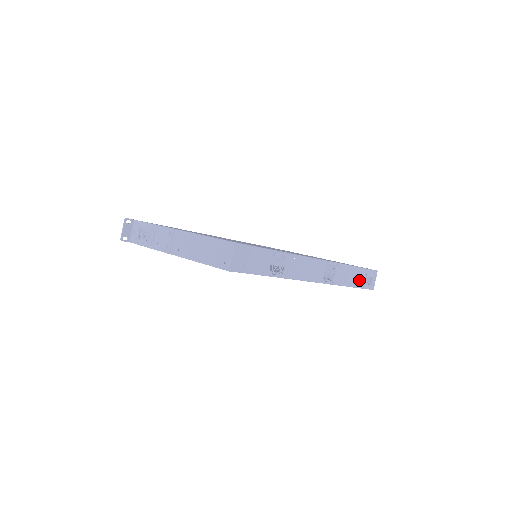
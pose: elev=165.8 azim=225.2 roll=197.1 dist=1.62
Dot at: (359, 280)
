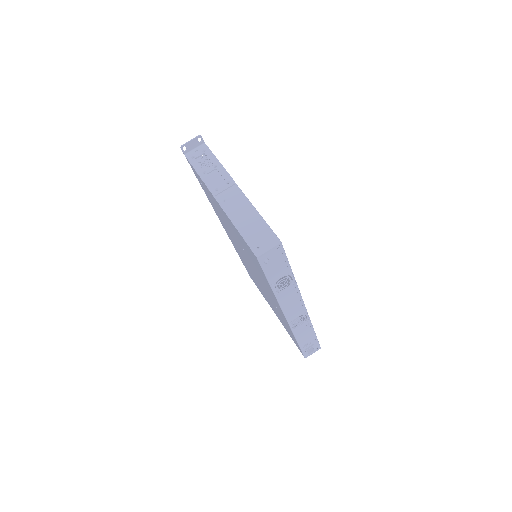
Dot at: (306, 343)
